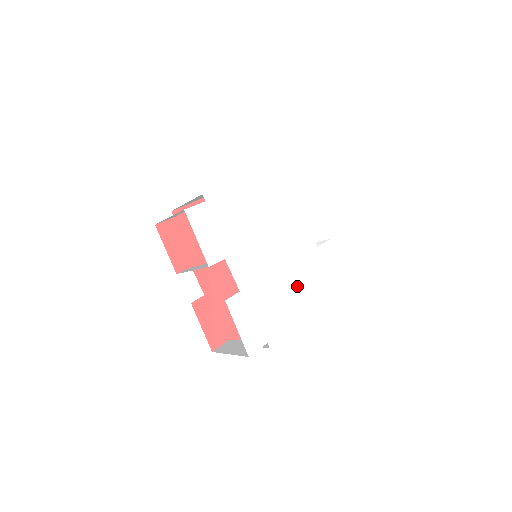
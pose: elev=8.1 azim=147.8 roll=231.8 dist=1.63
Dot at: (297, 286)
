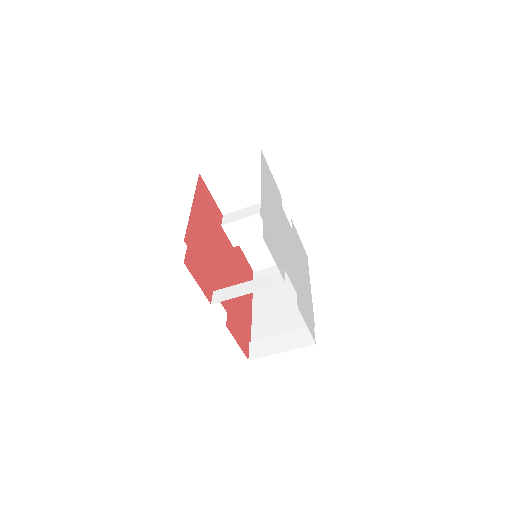
Dot at: (301, 269)
